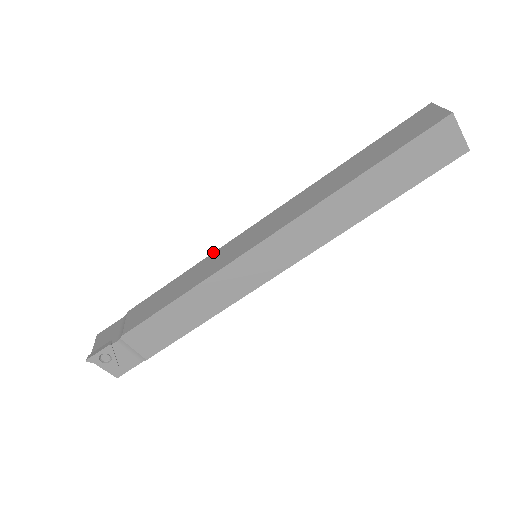
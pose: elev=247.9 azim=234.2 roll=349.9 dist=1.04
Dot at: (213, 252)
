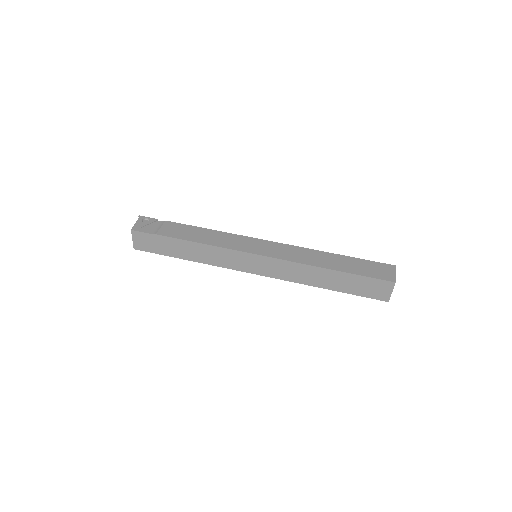
Dot at: occluded
